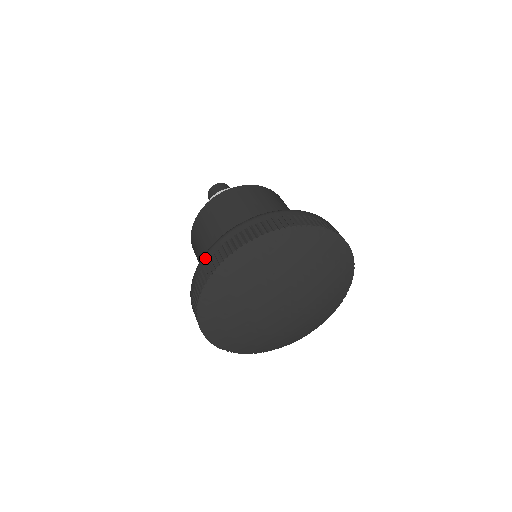
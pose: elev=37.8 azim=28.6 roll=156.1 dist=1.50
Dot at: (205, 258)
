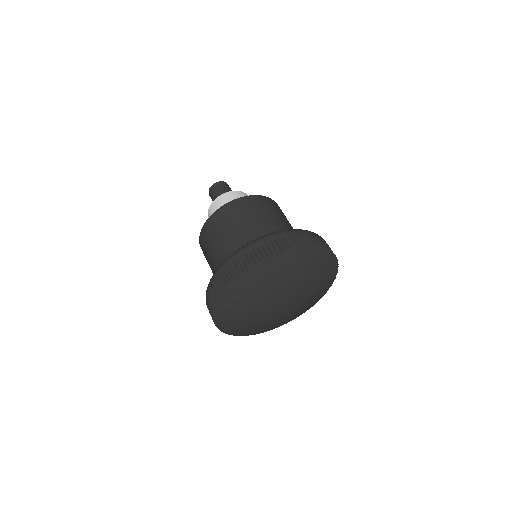
Dot at: (236, 256)
